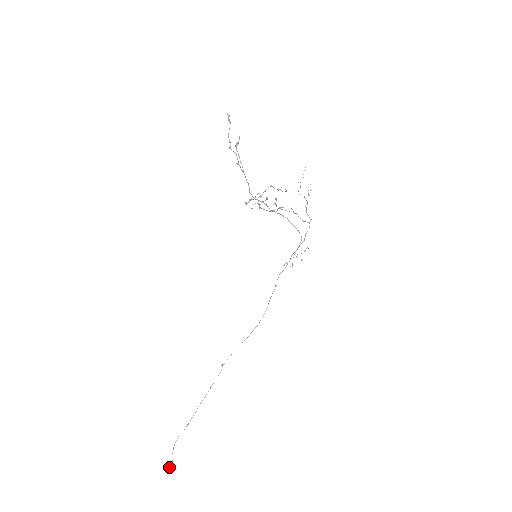
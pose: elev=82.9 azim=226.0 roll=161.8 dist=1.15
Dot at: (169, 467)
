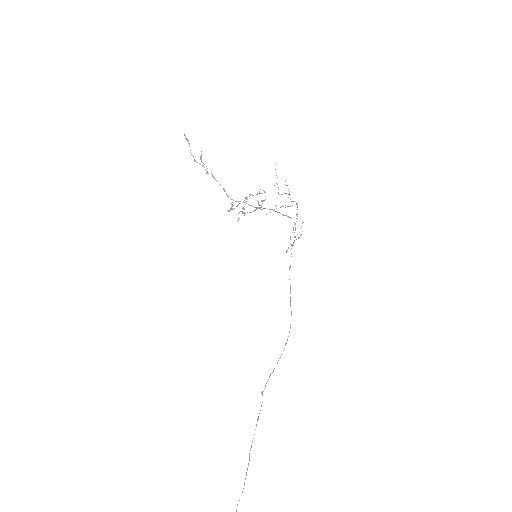
Dot at: out of frame
